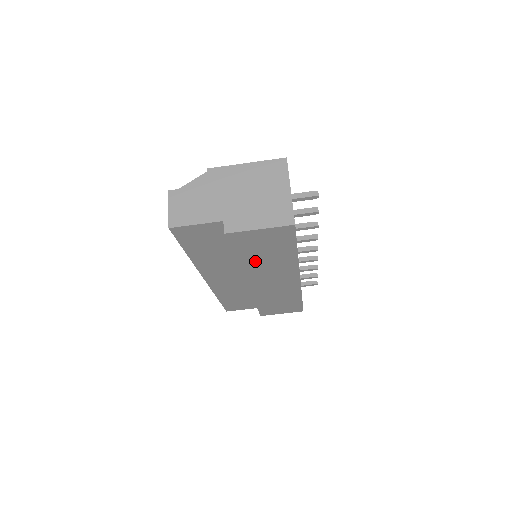
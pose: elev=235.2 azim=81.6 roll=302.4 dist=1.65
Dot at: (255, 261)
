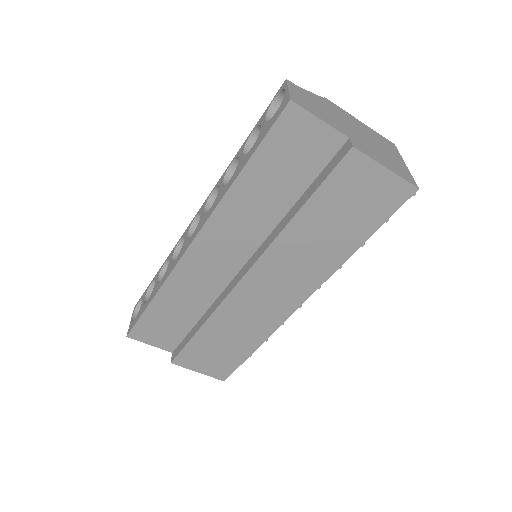
Dot at: (310, 230)
